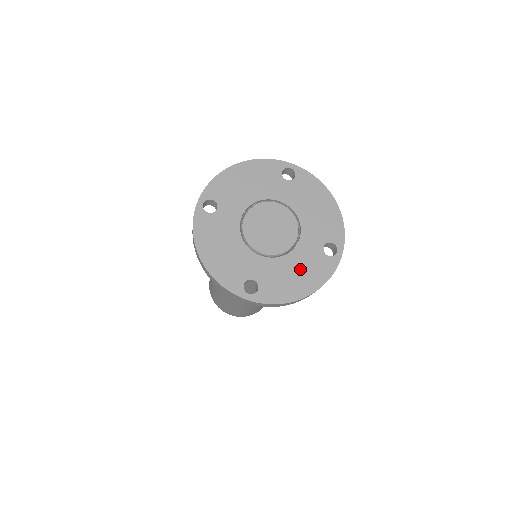
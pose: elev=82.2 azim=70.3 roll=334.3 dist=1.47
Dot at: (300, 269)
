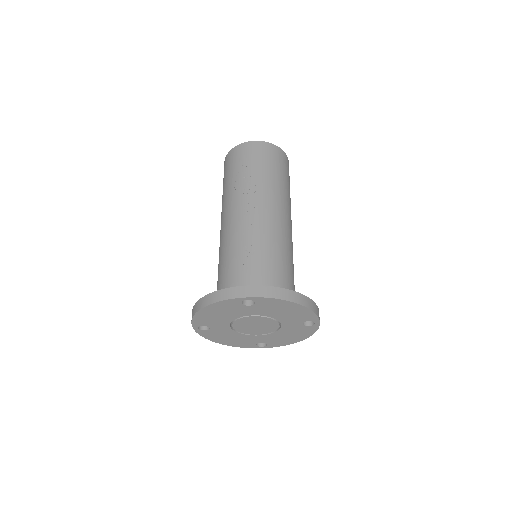
Dot at: (290, 334)
